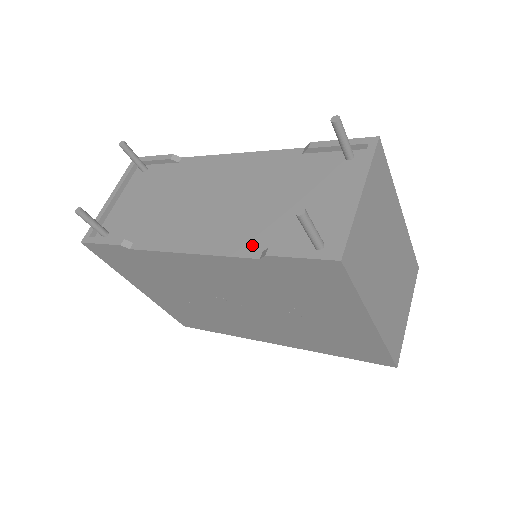
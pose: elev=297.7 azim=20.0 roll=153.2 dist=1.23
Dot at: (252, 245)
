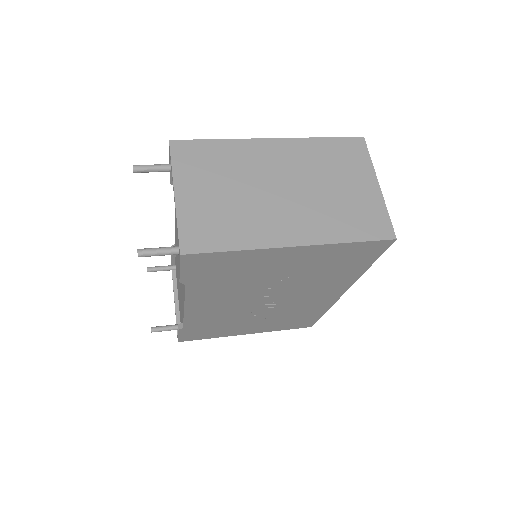
Dot at: occluded
